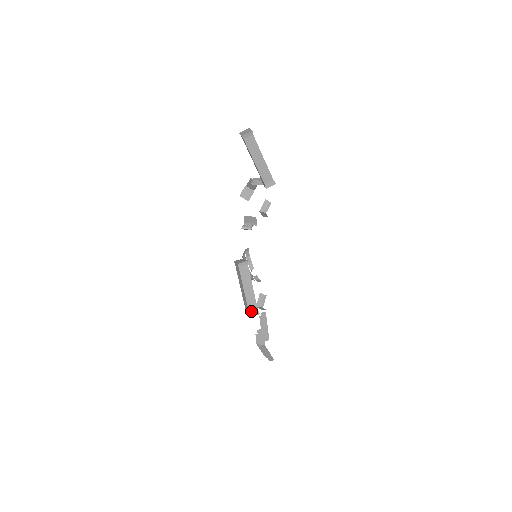
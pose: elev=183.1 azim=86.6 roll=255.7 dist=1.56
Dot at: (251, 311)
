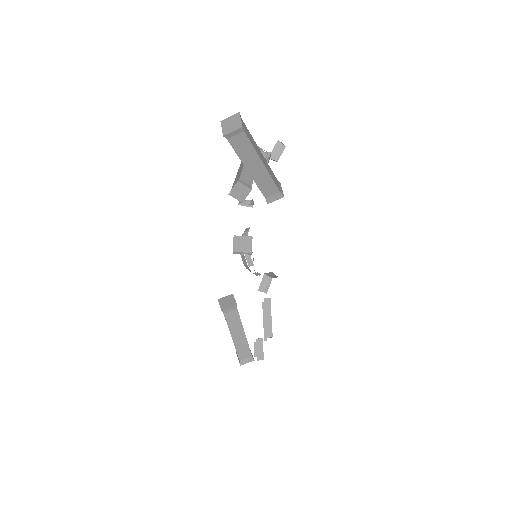
Dot at: (242, 358)
